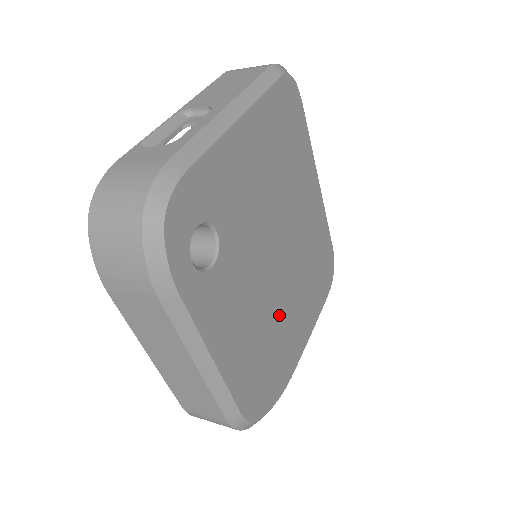
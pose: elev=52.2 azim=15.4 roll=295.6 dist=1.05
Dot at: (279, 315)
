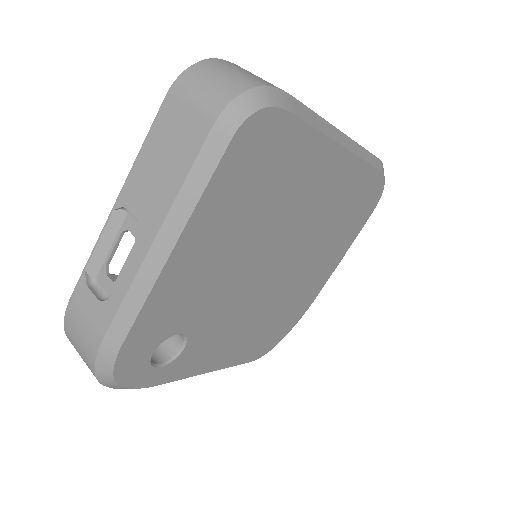
Dot at: (286, 292)
